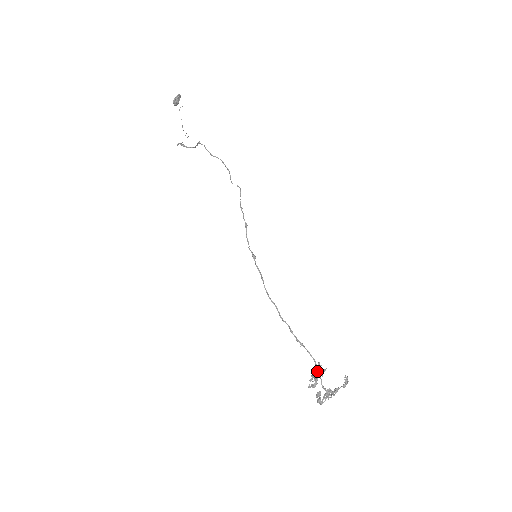
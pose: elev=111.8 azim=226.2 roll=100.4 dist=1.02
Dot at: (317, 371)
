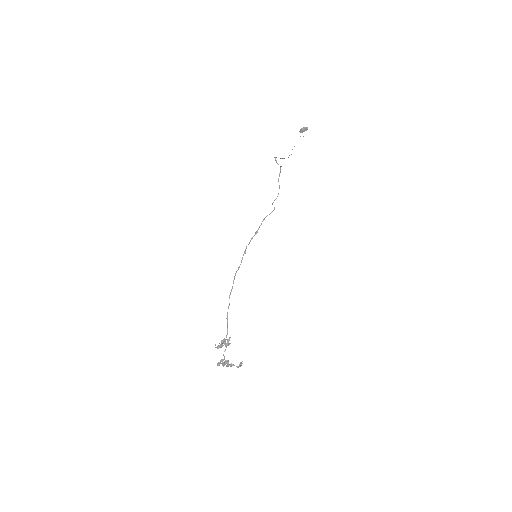
Dot at: (225, 340)
